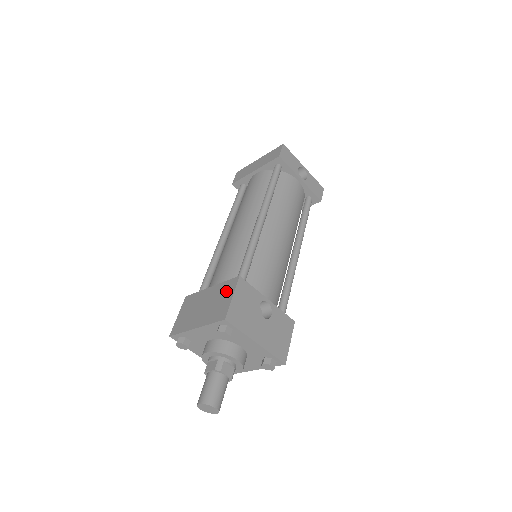
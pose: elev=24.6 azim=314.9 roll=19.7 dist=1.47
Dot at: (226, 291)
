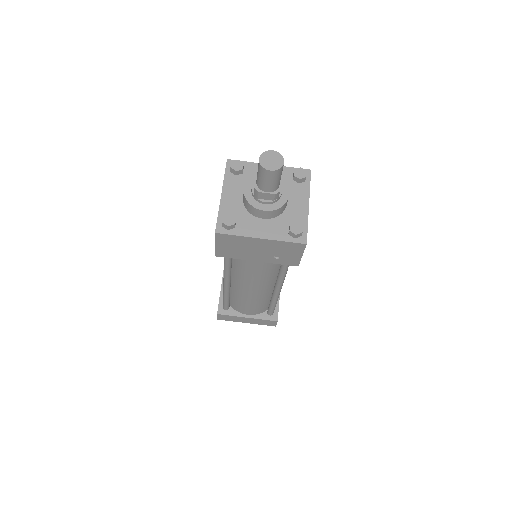
Dot at: occluded
